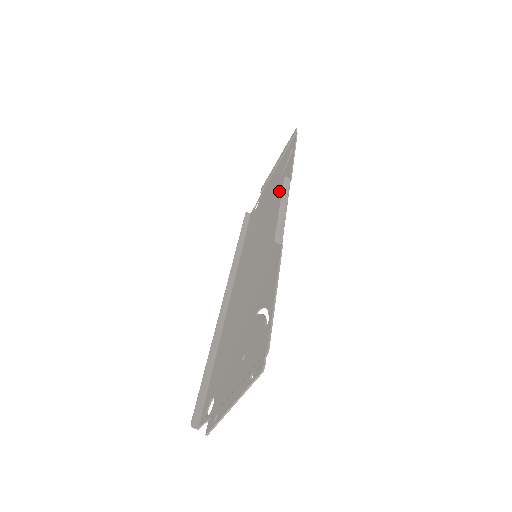
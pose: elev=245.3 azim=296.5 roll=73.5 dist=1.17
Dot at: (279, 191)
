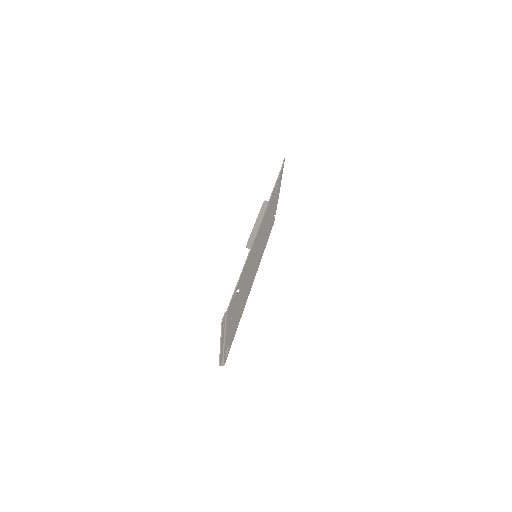
Dot at: occluded
